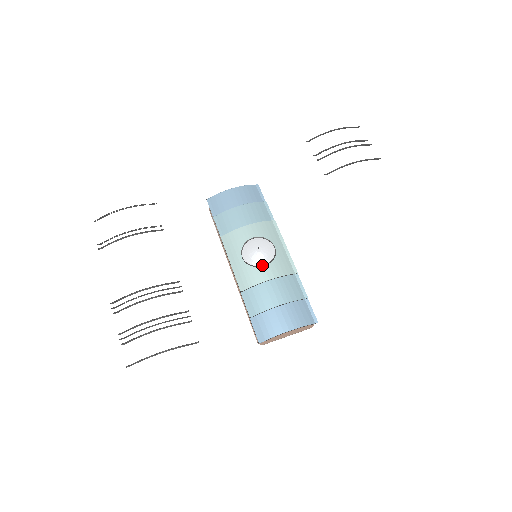
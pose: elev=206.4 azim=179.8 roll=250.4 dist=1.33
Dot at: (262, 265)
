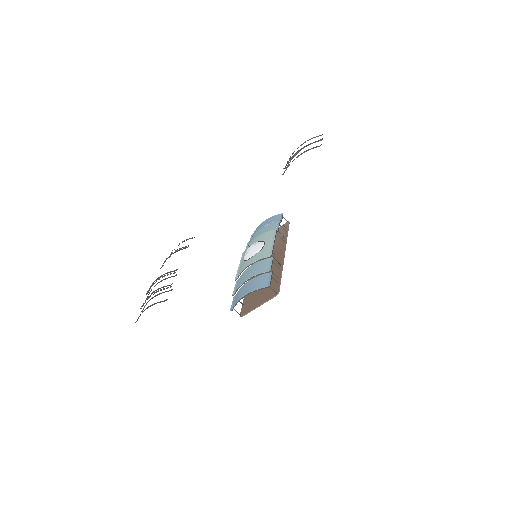
Dot at: (250, 258)
